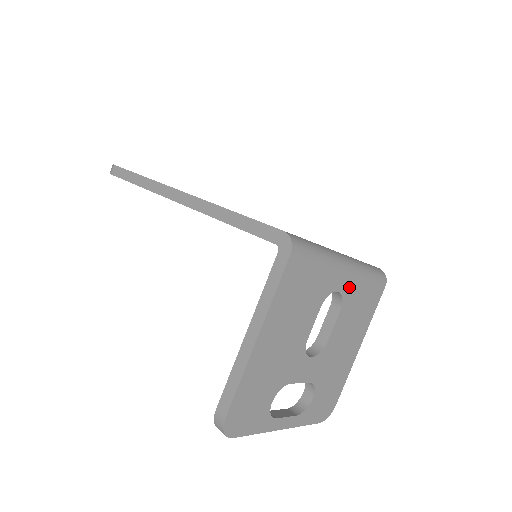
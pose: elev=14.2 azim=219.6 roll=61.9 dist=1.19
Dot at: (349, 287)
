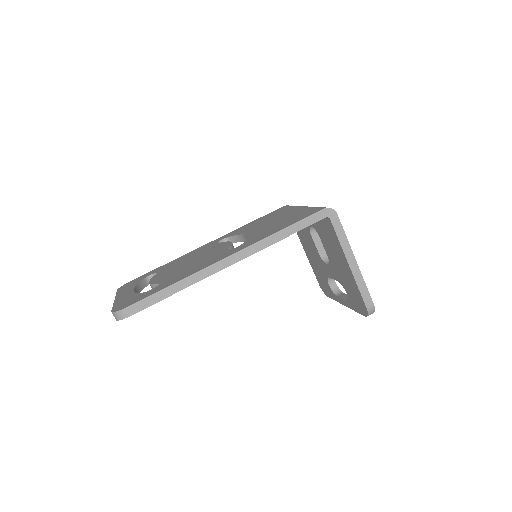
Dot at: occluded
